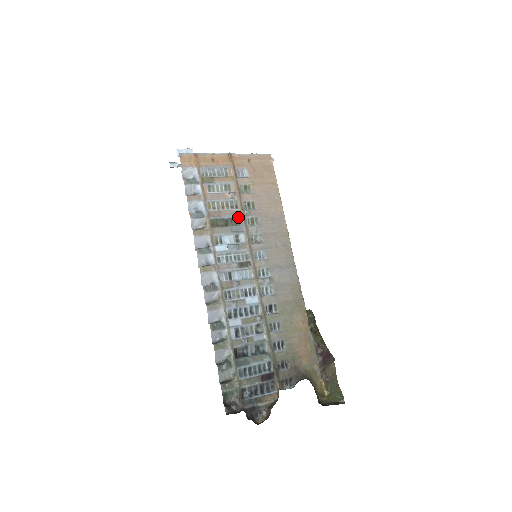
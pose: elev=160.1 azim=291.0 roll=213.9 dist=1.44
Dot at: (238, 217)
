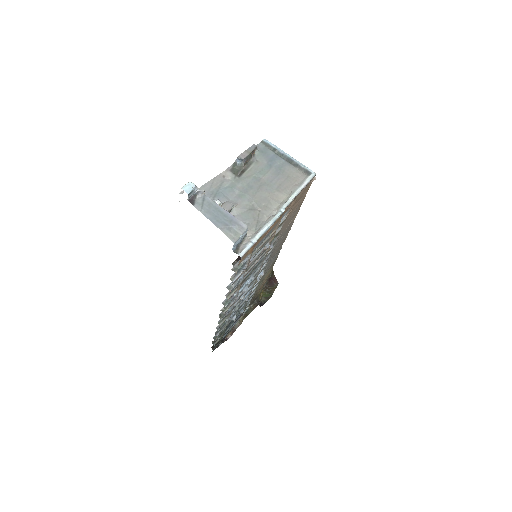
Dot at: occluded
